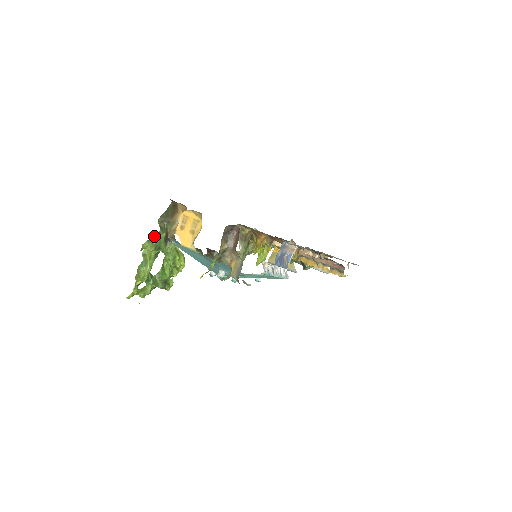
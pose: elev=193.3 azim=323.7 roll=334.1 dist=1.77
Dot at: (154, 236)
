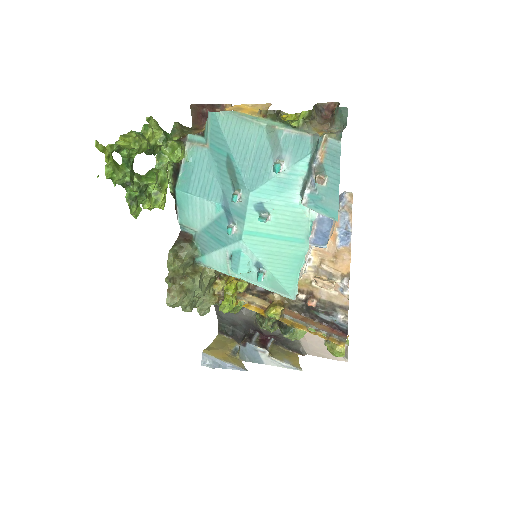
Dot at: occluded
